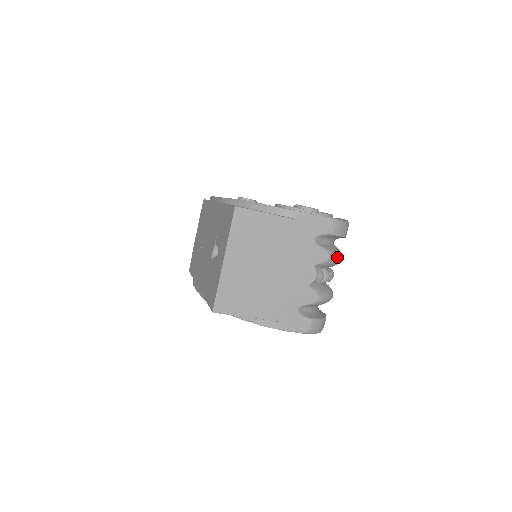
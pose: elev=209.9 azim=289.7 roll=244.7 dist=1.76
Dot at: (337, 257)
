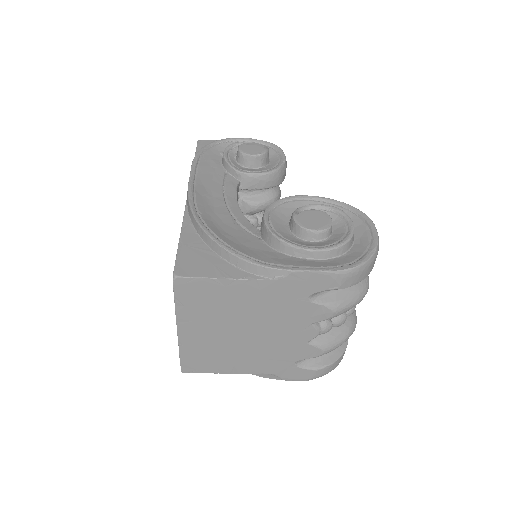
Dot at: (352, 304)
